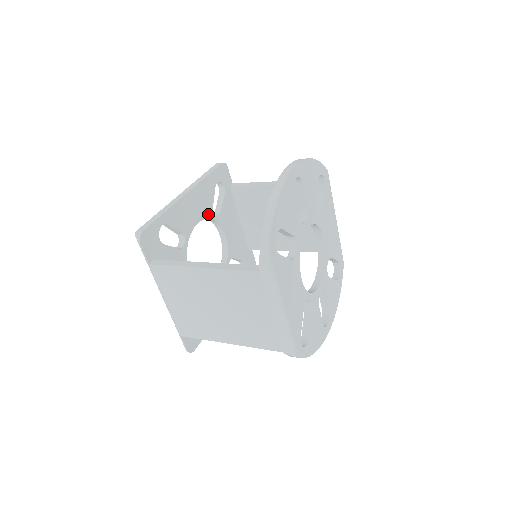
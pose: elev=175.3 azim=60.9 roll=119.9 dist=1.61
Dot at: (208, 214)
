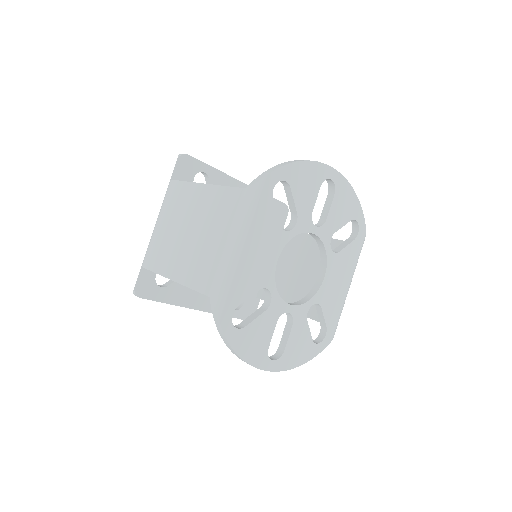
Dot at: occluded
